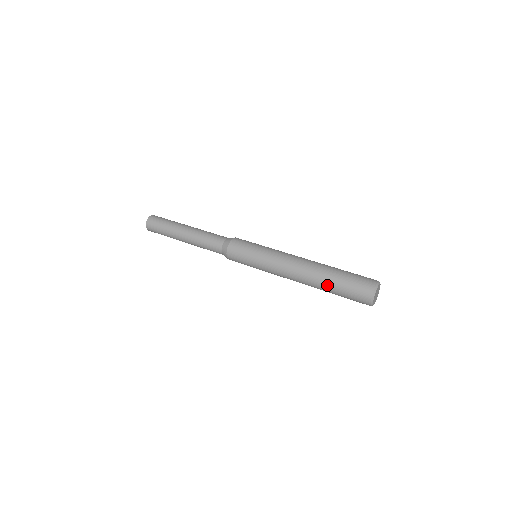
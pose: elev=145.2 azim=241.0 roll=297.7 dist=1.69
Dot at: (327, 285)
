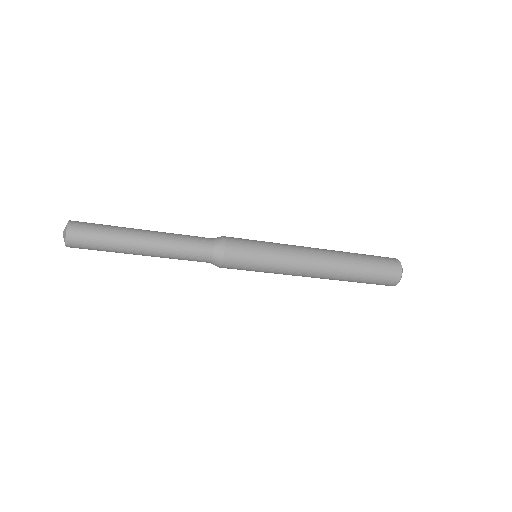
Dot at: (357, 263)
